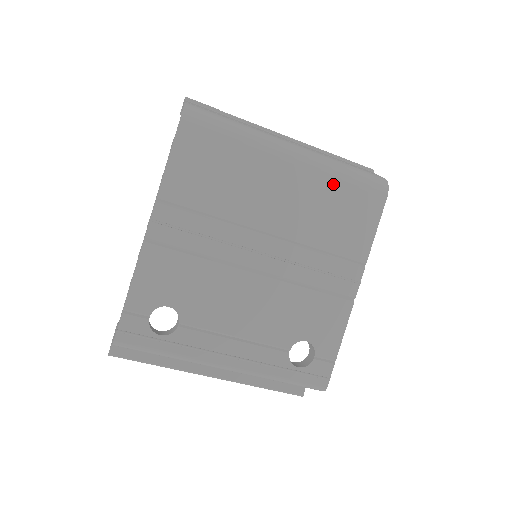
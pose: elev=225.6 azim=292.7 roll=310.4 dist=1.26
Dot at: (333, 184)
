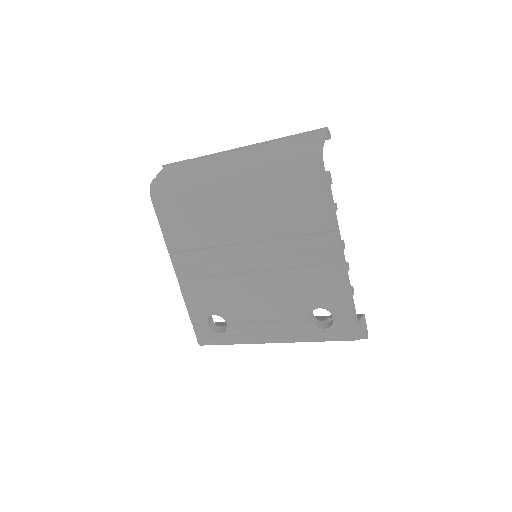
Dot at: (270, 181)
